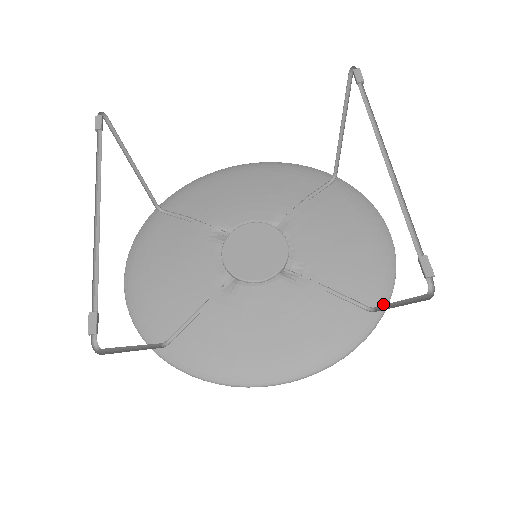
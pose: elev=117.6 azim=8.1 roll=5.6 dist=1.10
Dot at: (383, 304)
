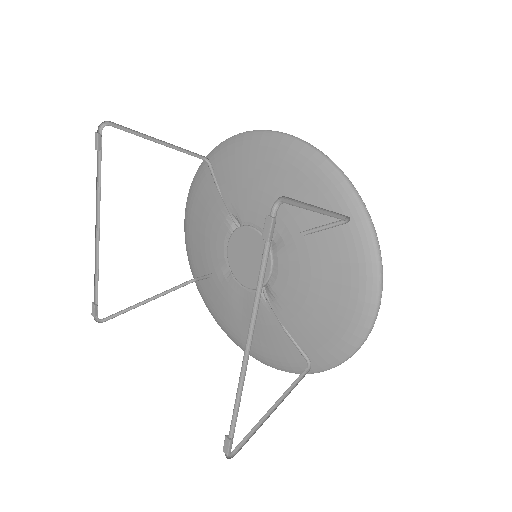
Dot at: (328, 365)
